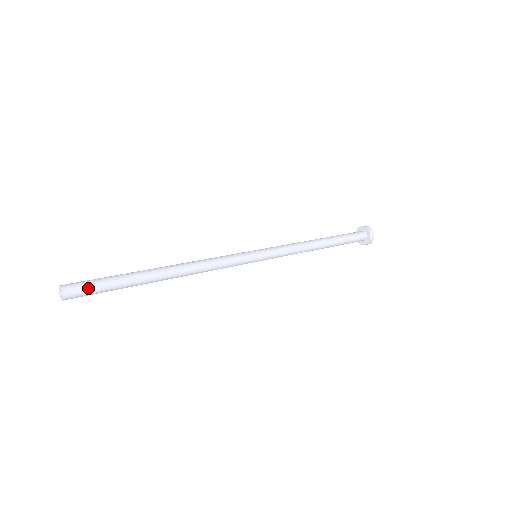
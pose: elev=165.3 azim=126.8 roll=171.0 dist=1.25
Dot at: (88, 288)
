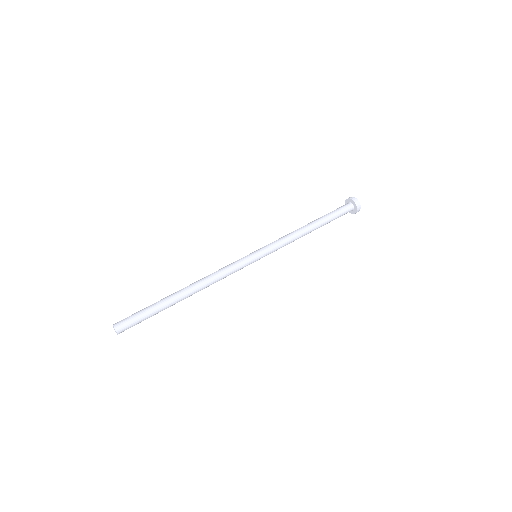
Dot at: (132, 322)
